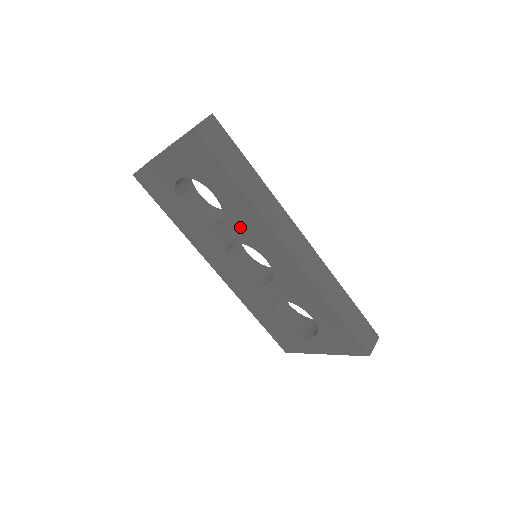
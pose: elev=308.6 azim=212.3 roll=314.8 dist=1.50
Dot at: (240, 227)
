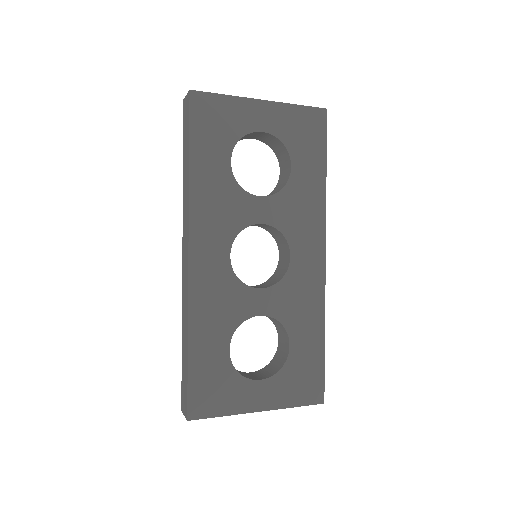
Dot at: (291, 209)
